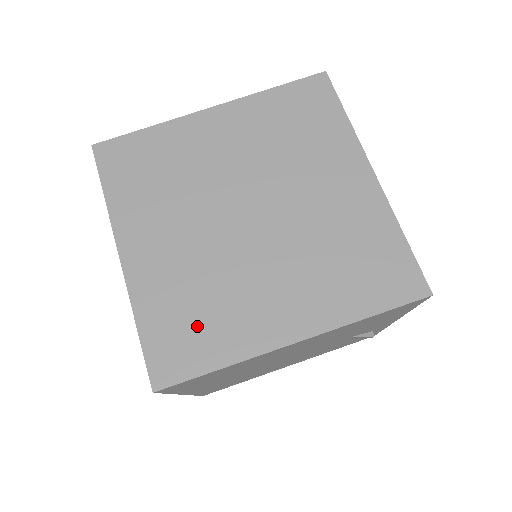
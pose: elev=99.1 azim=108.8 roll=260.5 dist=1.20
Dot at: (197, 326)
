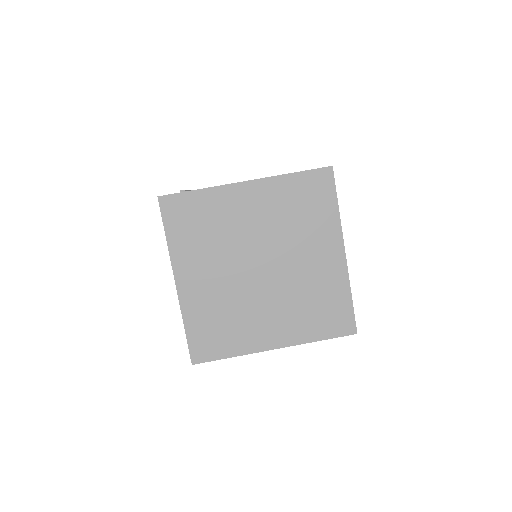
Dot at: (220, 332)
